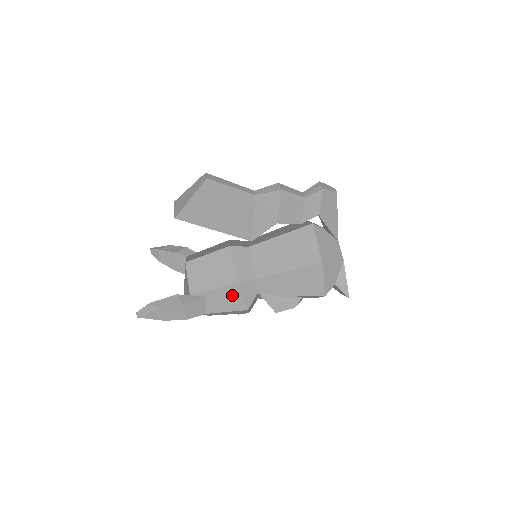
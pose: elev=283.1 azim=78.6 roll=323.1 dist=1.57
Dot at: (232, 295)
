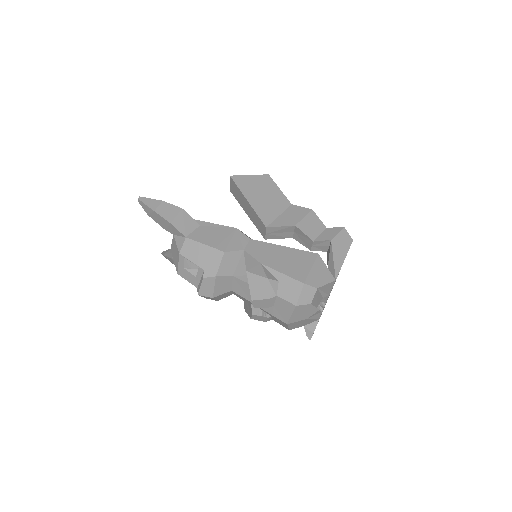
Dot at: (222, 234)
